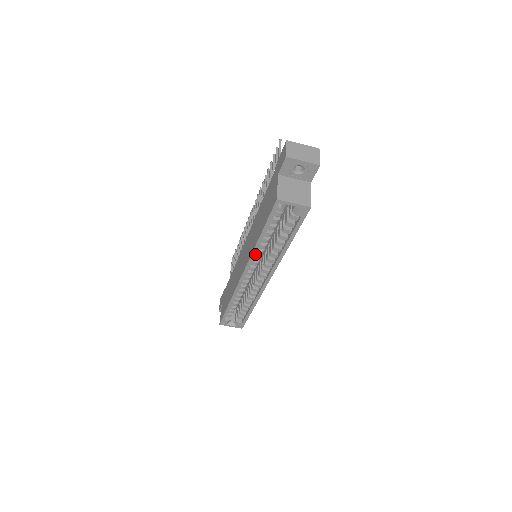
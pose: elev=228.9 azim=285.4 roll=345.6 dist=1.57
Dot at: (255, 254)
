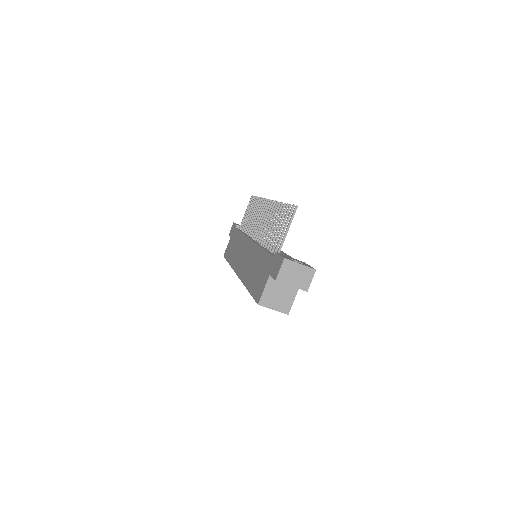
Dot at: occluded
